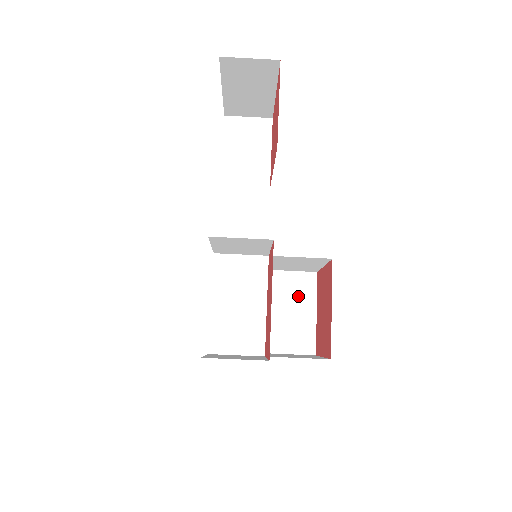
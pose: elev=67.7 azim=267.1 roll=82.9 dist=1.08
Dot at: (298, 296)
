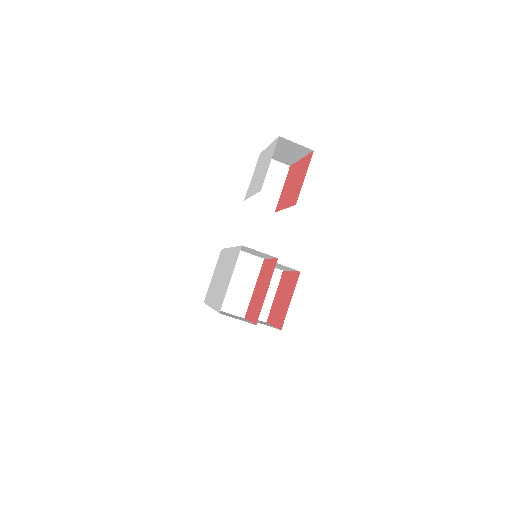
Dot at: occluded
